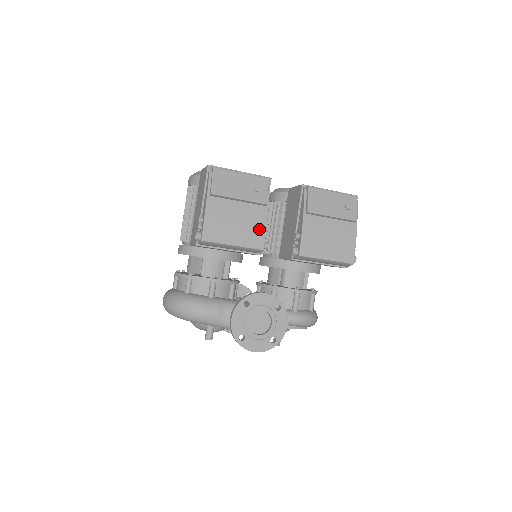
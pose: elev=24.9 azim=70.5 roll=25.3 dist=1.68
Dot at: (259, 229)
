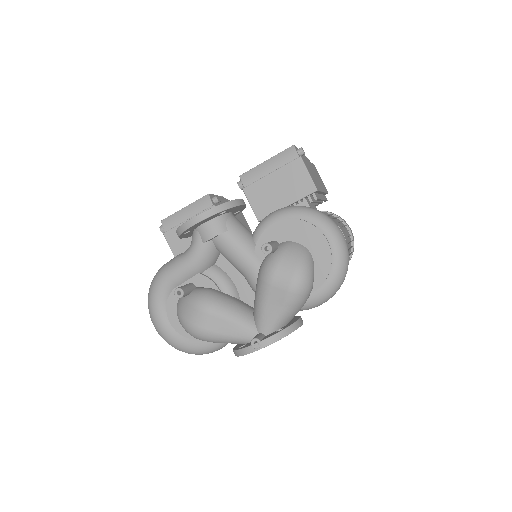
Dot at: occluded
